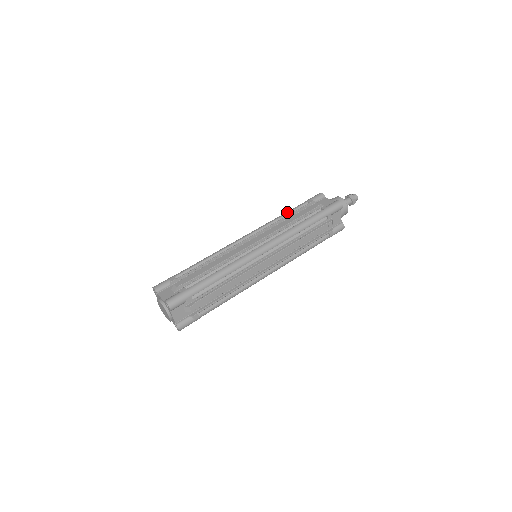
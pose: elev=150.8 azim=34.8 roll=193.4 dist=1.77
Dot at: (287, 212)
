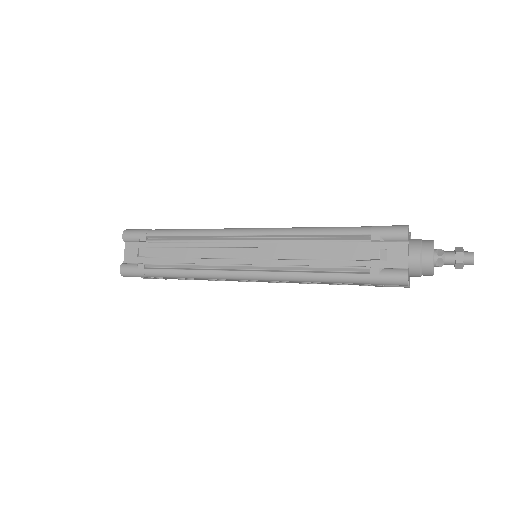
Dot at: occluded
